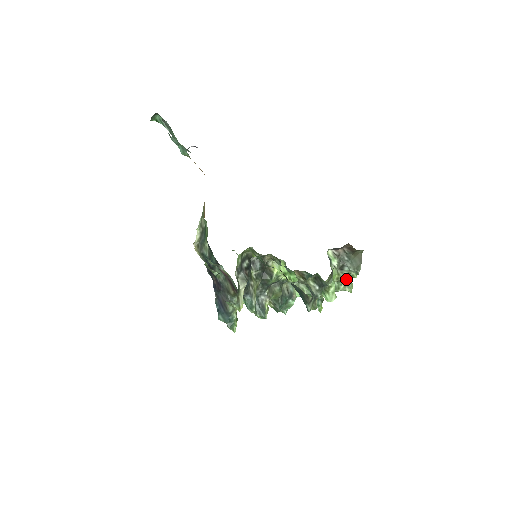
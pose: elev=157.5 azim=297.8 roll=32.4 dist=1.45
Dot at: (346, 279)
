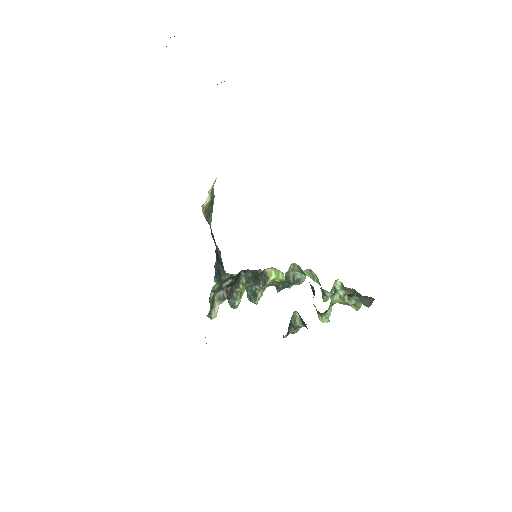
Dot at: (352, 304)
